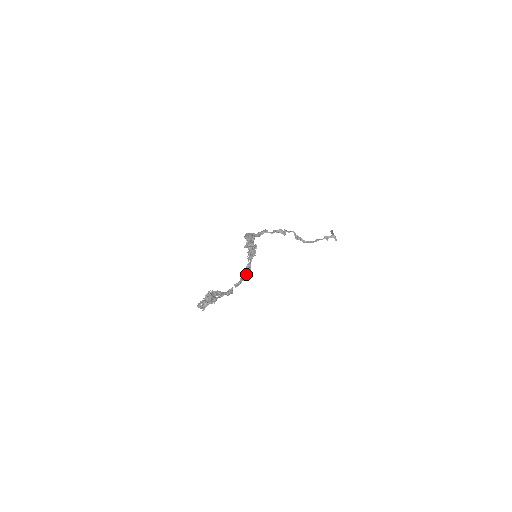
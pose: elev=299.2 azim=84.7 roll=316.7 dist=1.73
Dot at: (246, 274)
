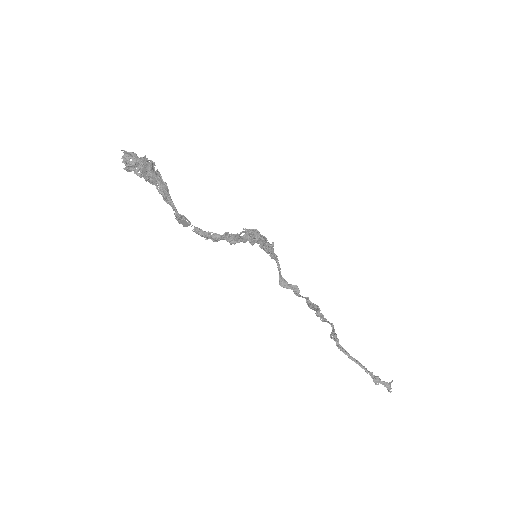
Dot at: (222, 235)
